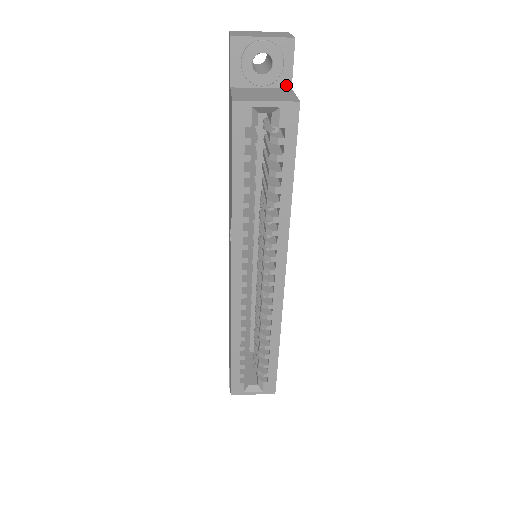
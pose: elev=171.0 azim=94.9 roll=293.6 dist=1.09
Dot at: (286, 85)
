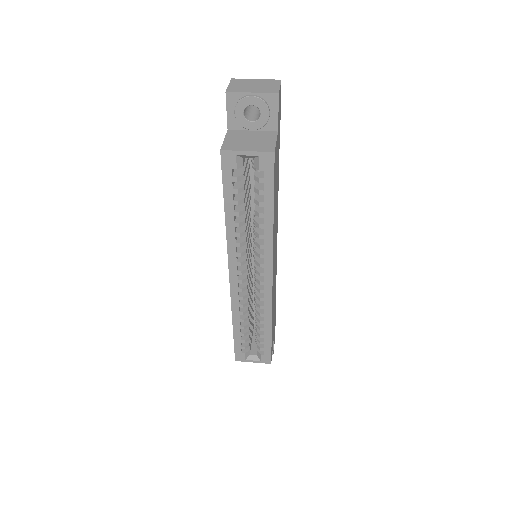
Dot at: (273, 129)
